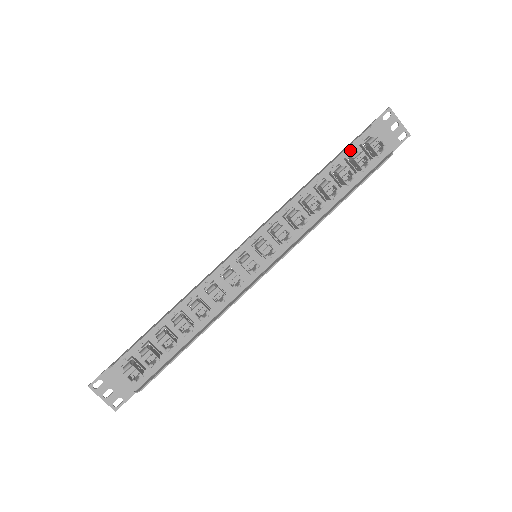
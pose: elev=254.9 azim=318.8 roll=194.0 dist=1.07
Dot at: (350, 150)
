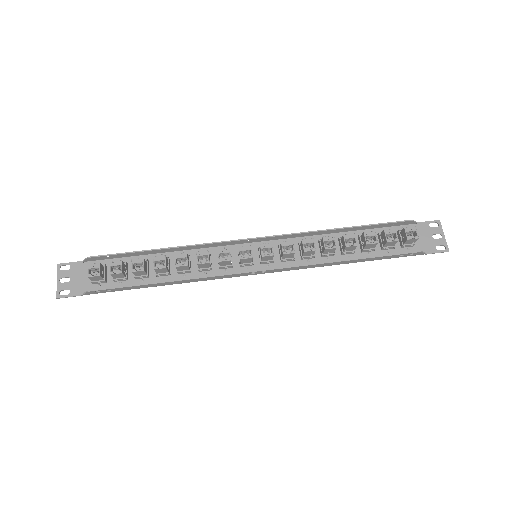
Dot at: occluded
